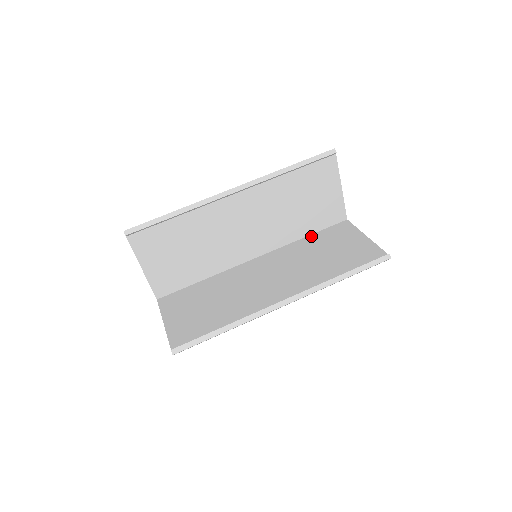
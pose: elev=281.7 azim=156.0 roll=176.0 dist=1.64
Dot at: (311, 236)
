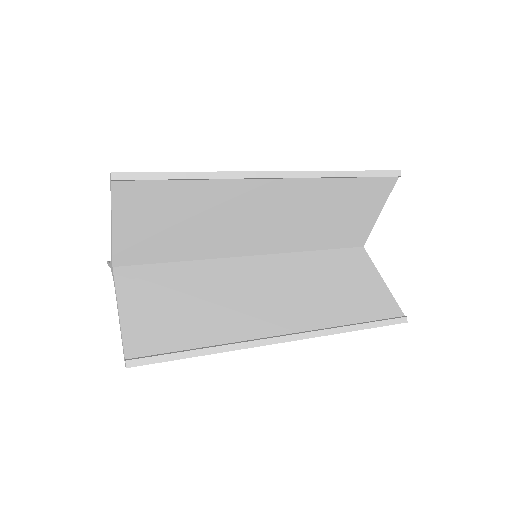
Dot at: (321, 252)
